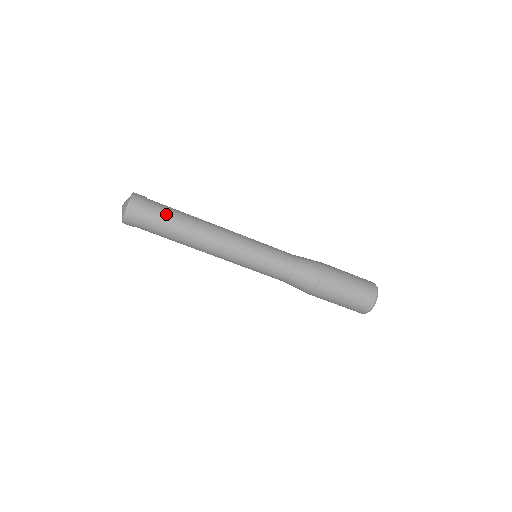
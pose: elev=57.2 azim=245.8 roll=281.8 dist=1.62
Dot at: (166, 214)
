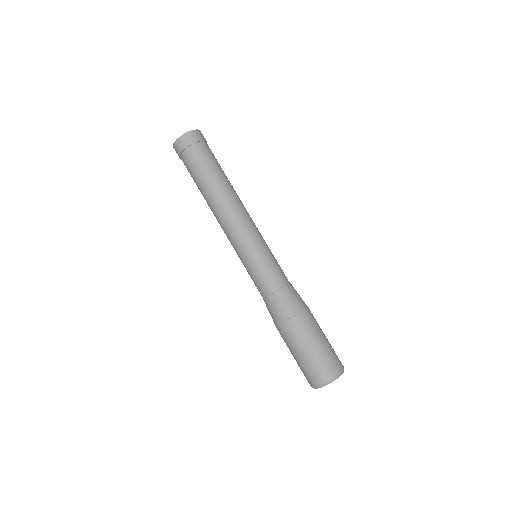
Dot at: (212, 161)
